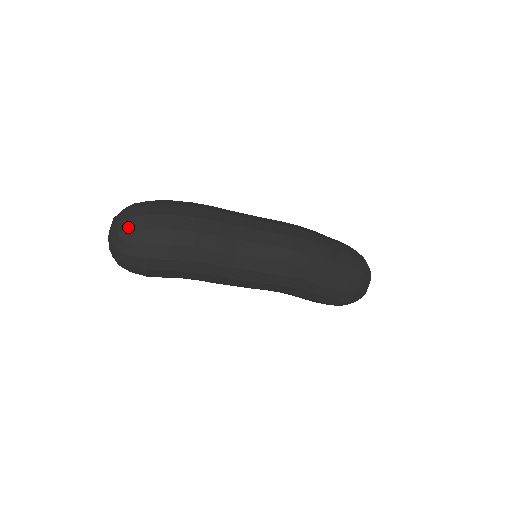
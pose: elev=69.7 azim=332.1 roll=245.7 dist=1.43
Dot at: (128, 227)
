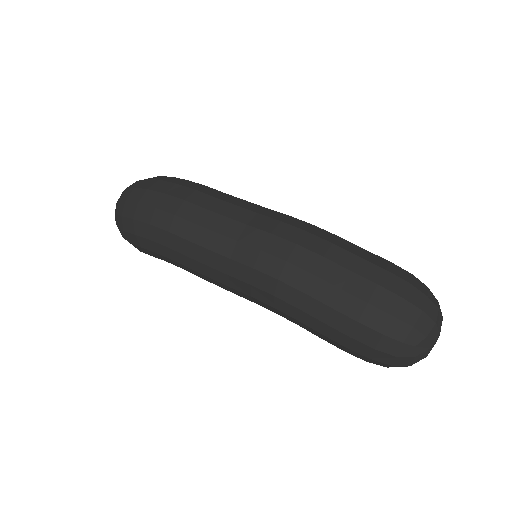
Dot at: (120, 198)
